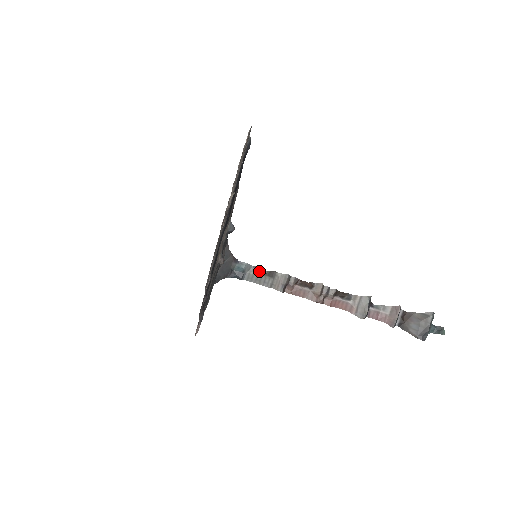
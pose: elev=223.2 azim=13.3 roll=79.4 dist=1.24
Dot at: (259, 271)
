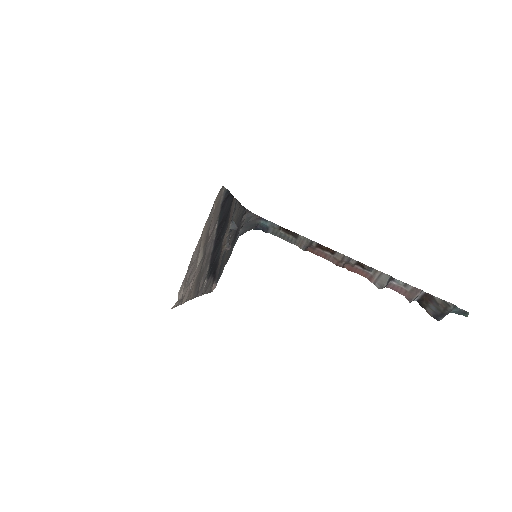
Dot at: (283, 229)
